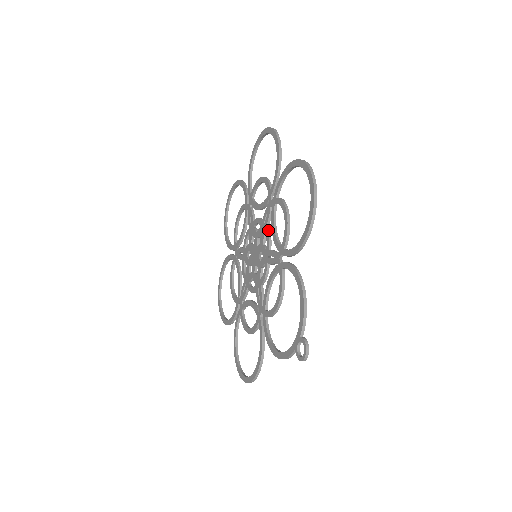
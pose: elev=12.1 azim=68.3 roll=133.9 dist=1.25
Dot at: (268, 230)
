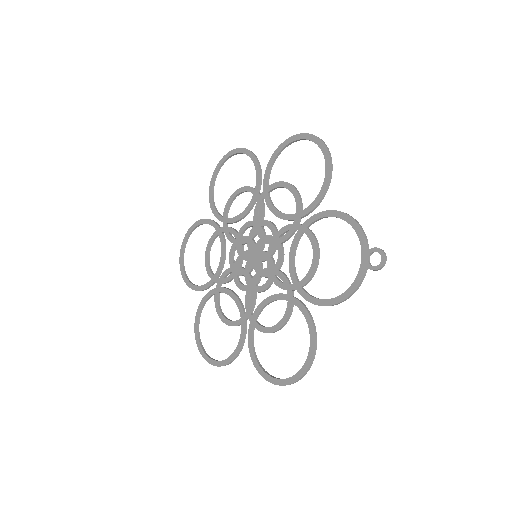
Dot at: (266, 220)
